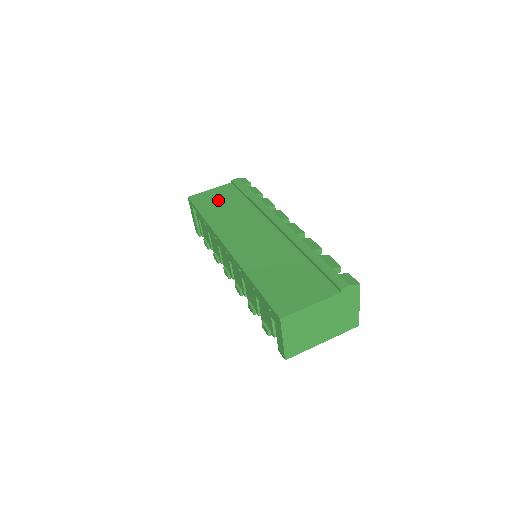
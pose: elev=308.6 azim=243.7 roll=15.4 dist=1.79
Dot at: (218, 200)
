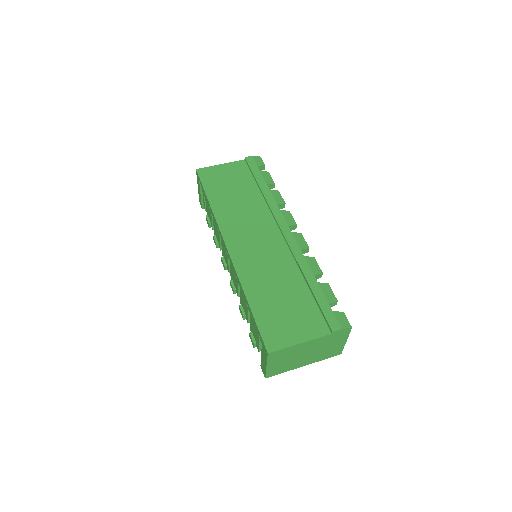
Dot at: (227, 182)
